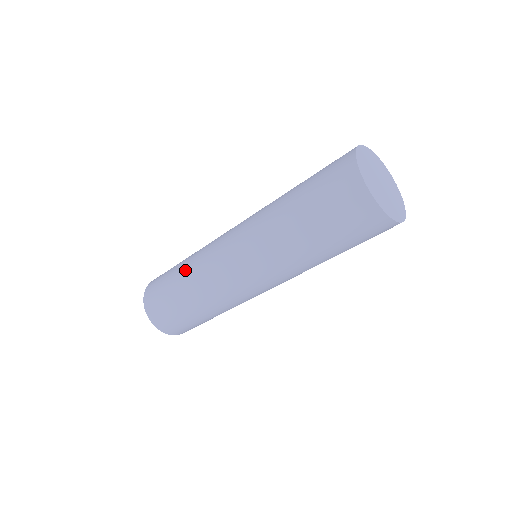
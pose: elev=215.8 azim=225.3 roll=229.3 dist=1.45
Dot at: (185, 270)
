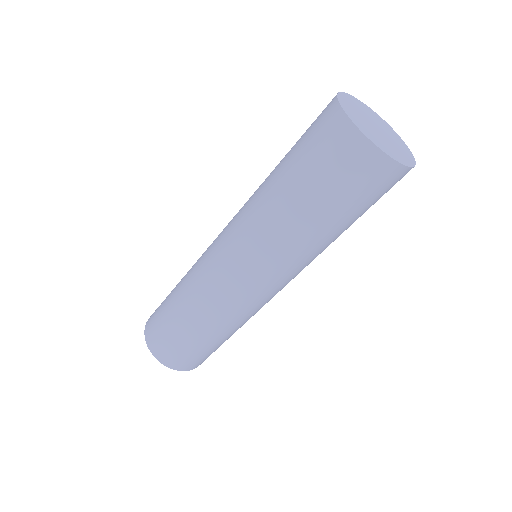
Dot at: occluded
